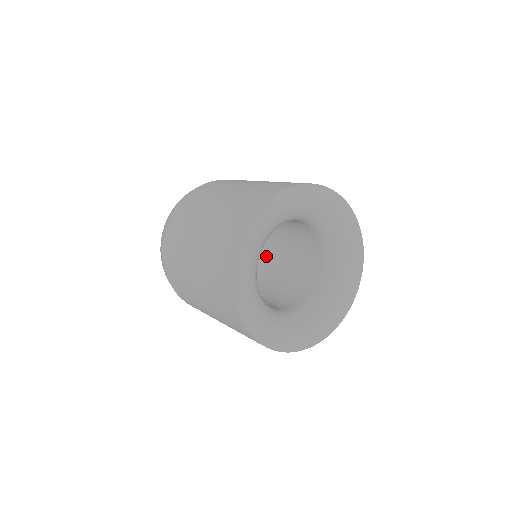
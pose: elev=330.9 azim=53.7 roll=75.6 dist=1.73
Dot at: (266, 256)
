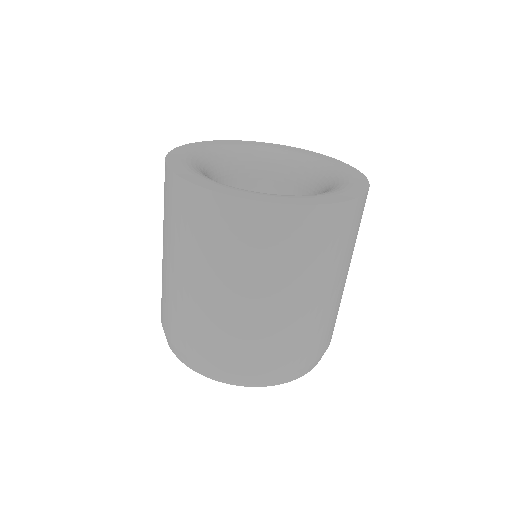
Dot at: occluded
